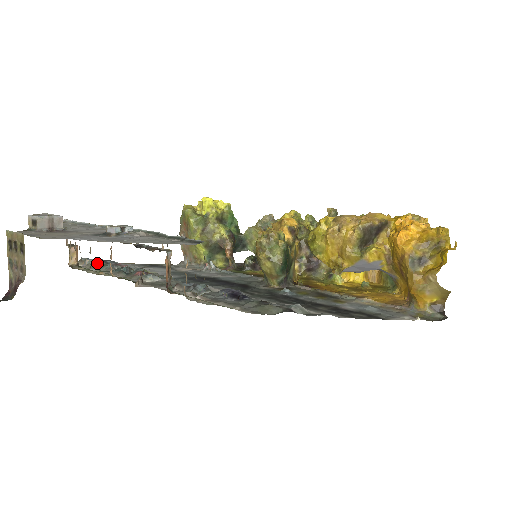
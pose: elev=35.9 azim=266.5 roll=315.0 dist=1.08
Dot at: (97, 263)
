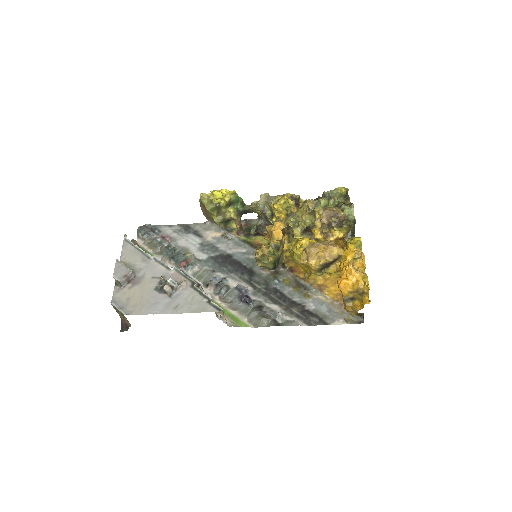
Dot at: (150, 237)
